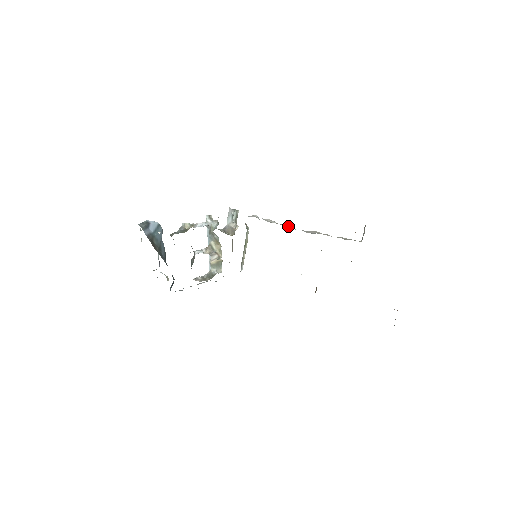
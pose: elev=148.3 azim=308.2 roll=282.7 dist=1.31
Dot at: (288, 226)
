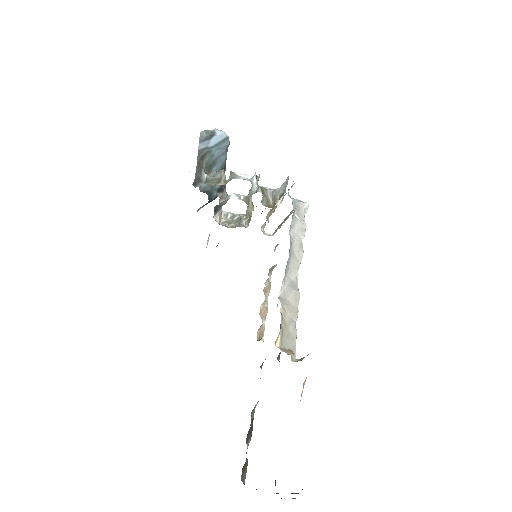
Dot at: (295, 260)
